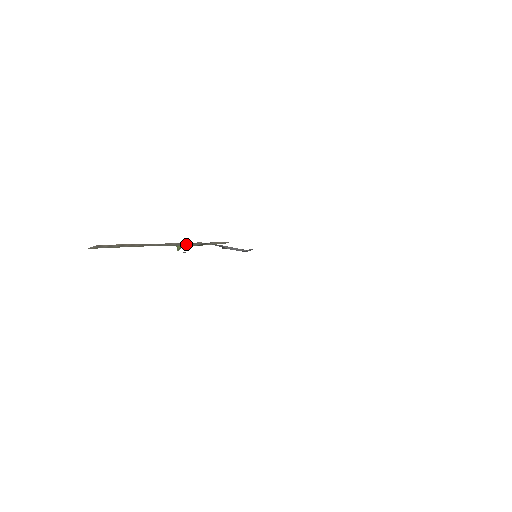
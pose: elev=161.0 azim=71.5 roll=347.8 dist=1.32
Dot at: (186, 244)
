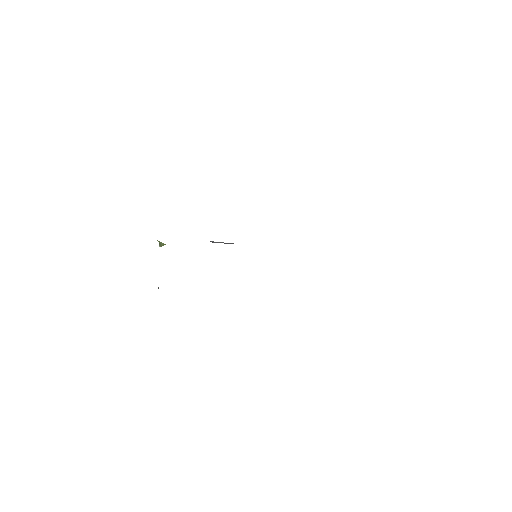
Dot at: occluded
